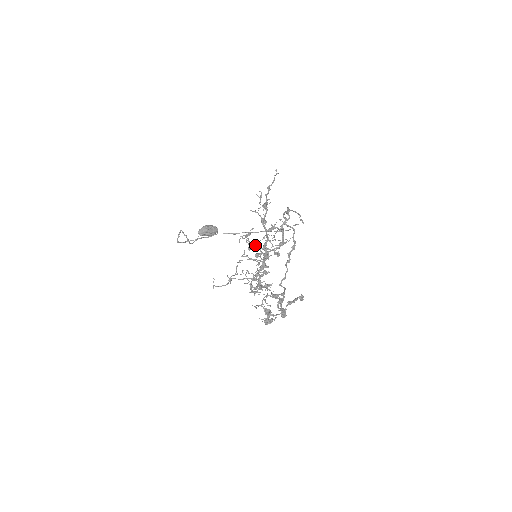
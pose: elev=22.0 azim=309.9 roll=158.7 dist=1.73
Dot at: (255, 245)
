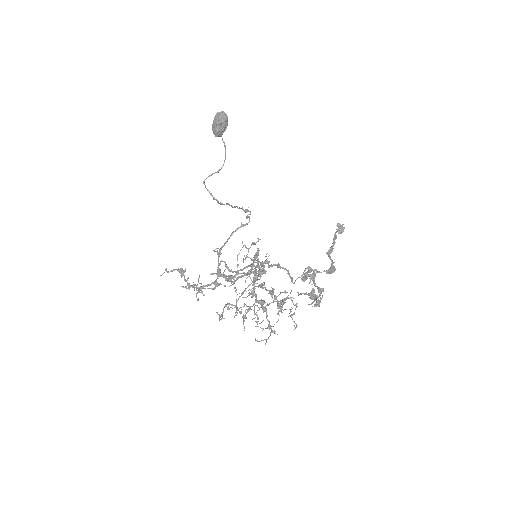
Dot at: (236, 305)
